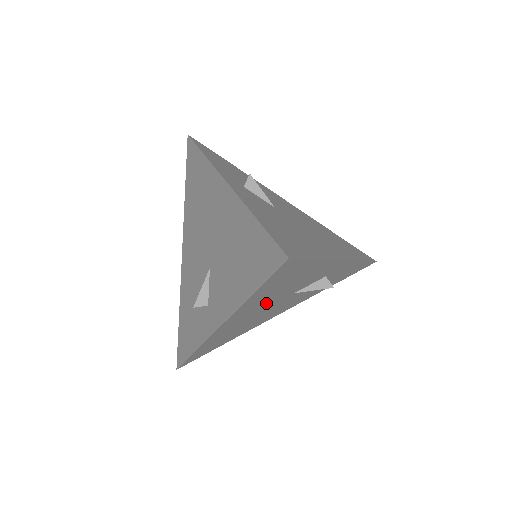
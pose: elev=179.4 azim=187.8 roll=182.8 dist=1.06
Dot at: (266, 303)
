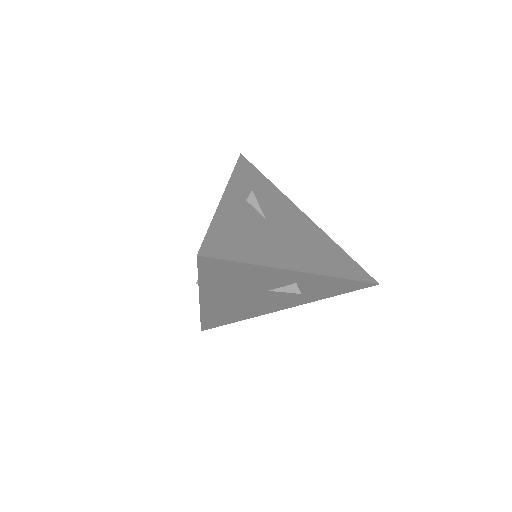
Dot at: (237, 292)
